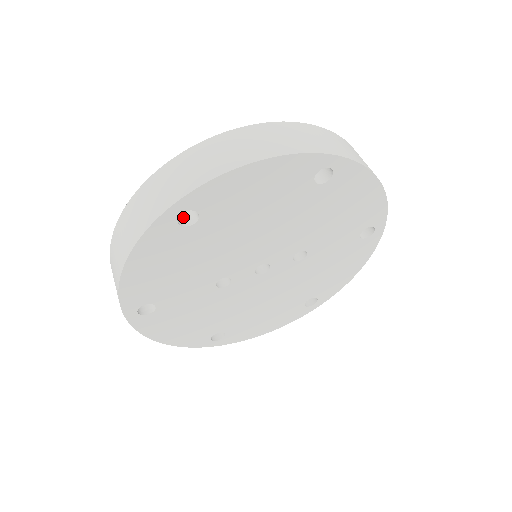
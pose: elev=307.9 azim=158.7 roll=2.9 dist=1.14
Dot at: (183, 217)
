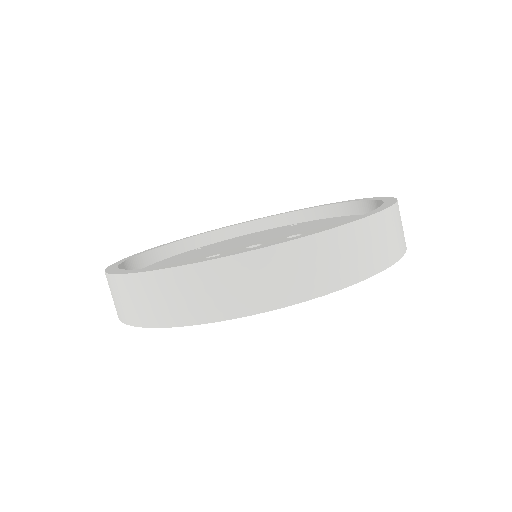
Dot at: occluded
